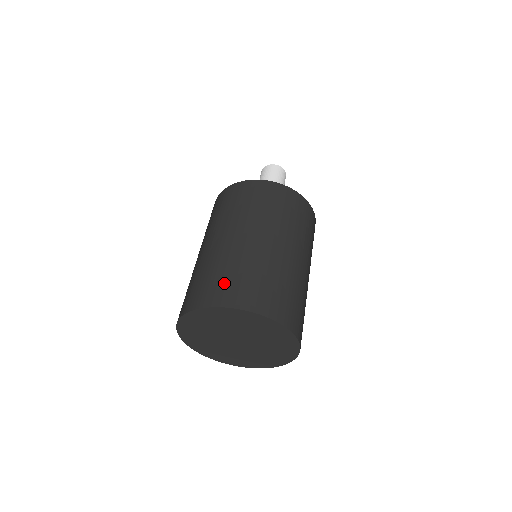
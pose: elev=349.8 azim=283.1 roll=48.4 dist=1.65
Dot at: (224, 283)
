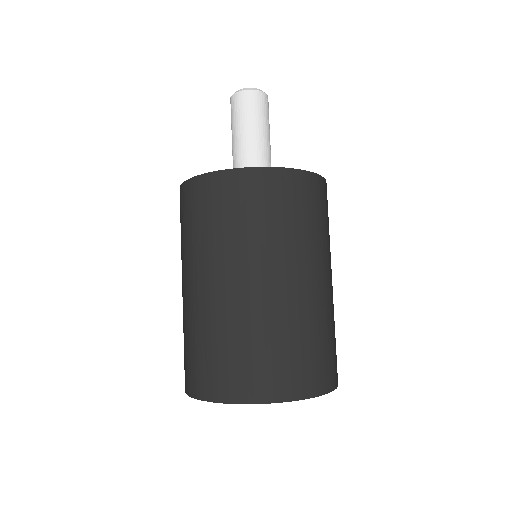
Dot at: (288, 364)
